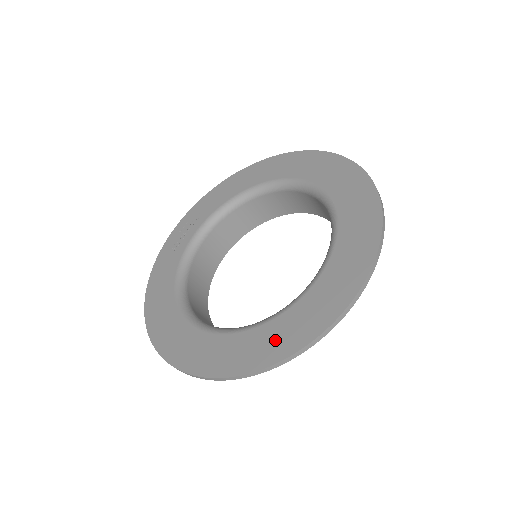
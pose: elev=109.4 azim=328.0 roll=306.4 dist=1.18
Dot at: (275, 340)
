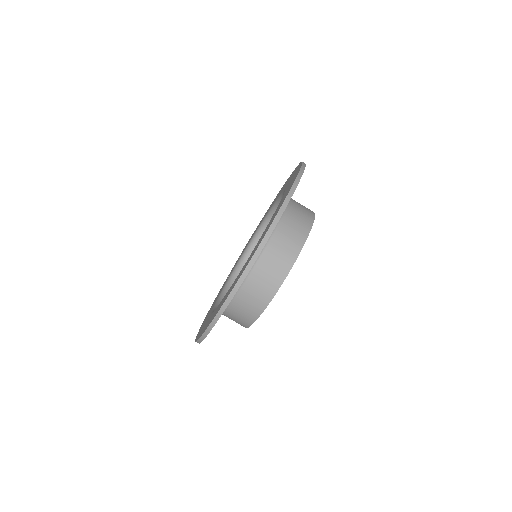
Dot at: occluded
